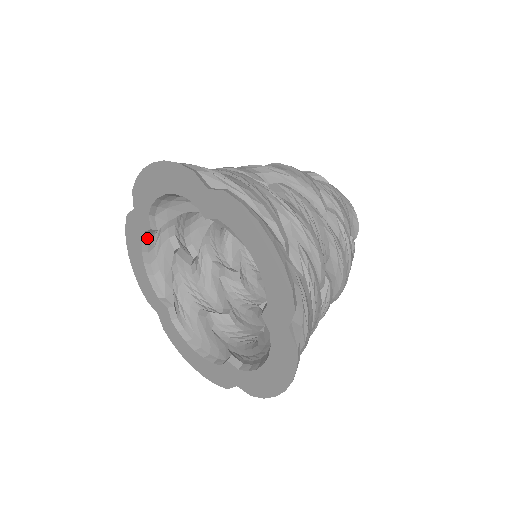
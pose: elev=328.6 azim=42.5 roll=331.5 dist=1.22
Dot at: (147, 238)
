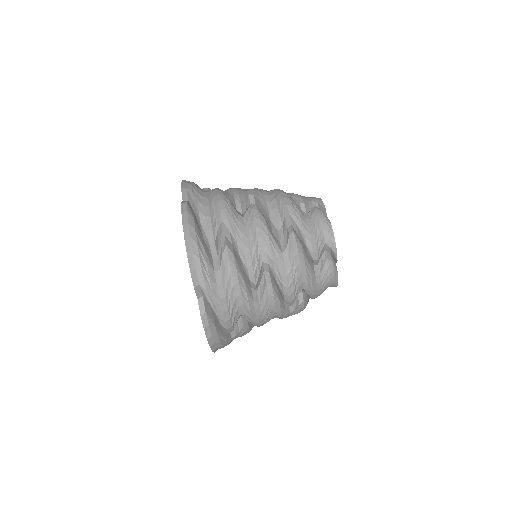
Dot at: occluded
